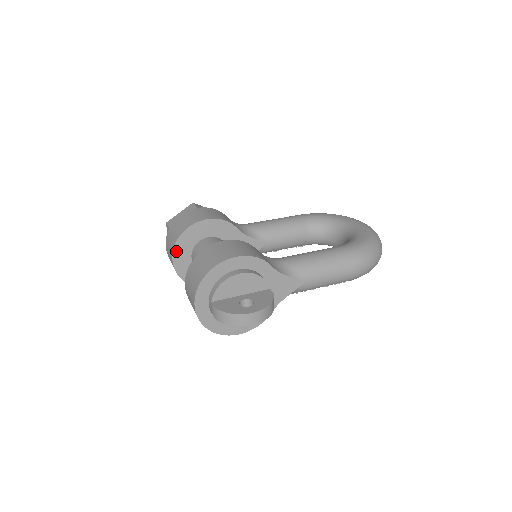
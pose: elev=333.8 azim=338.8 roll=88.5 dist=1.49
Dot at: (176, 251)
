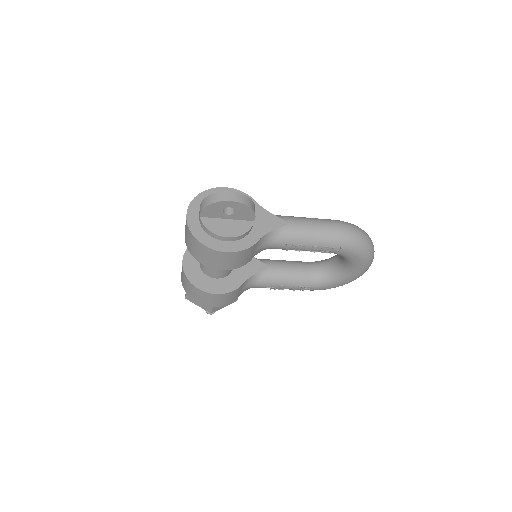
Dot at: (187, 254)
